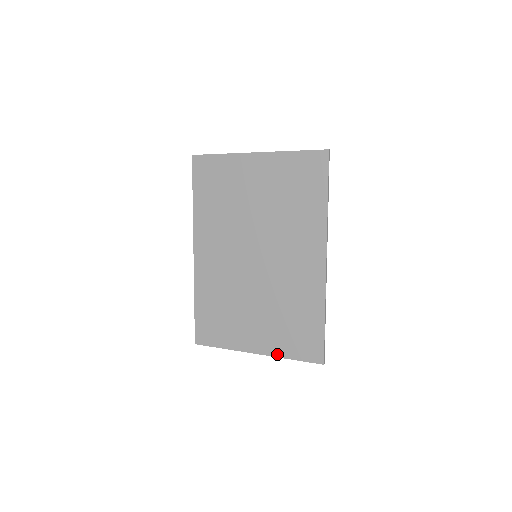
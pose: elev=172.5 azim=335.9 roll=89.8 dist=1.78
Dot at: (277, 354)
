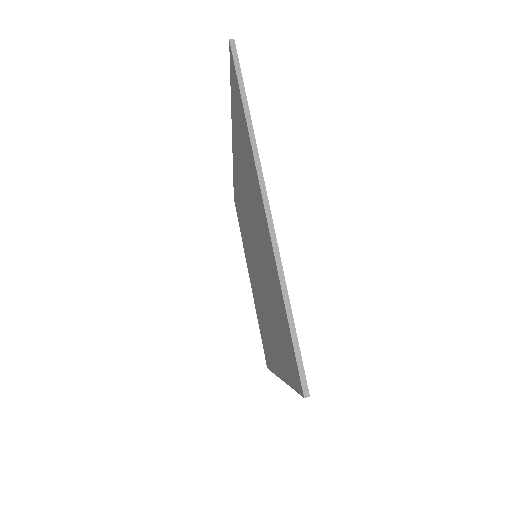
Dot at: (255, 308)
